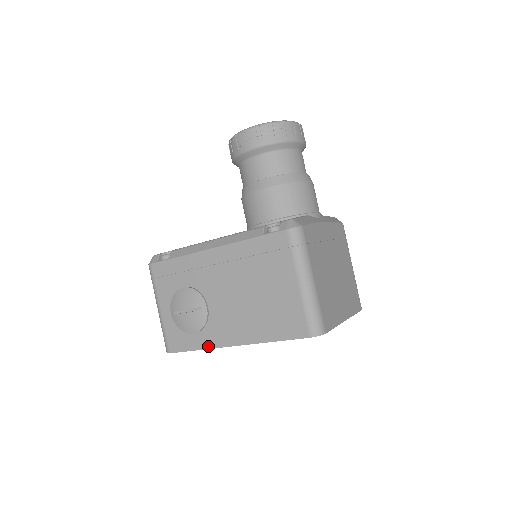
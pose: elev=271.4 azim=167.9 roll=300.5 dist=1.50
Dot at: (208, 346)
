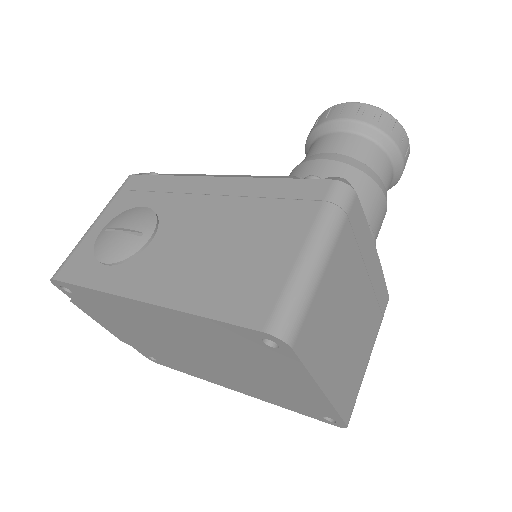
Dot at: (107, 288)
